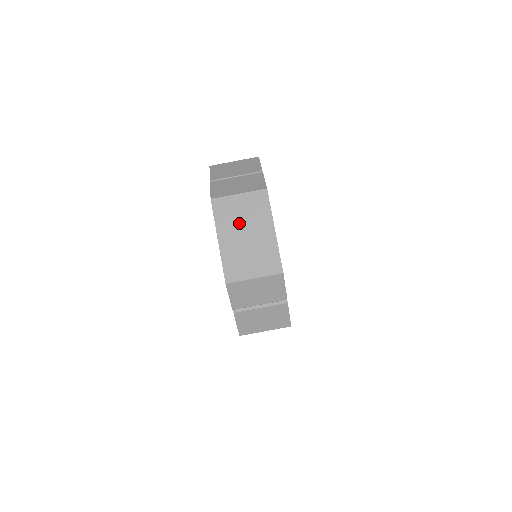
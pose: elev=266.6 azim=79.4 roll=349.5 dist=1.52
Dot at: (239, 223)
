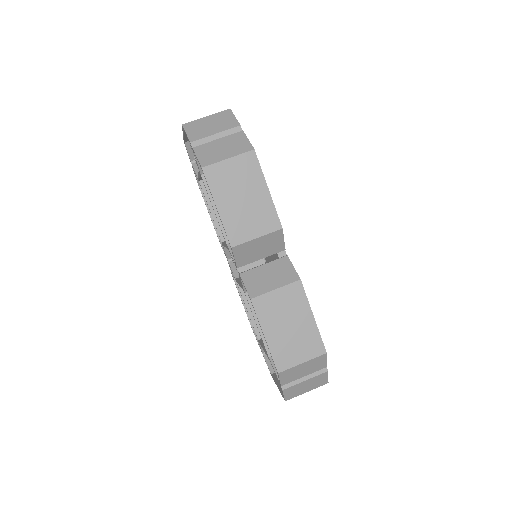
Dot at: occluded
